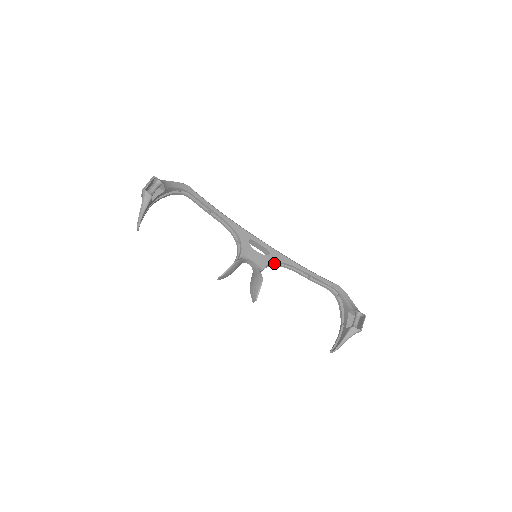
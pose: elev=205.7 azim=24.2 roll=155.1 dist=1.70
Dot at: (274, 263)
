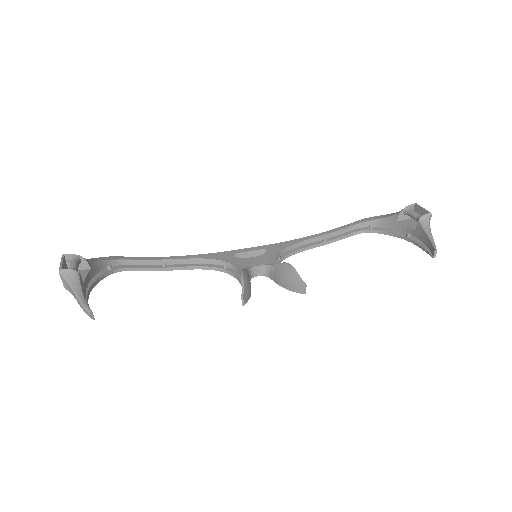
Dot at: (280, 254)
